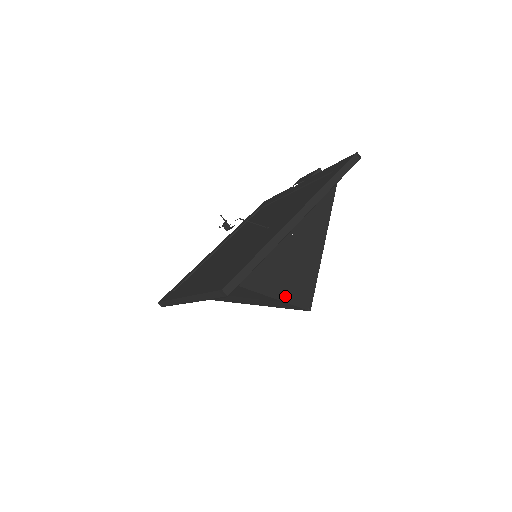
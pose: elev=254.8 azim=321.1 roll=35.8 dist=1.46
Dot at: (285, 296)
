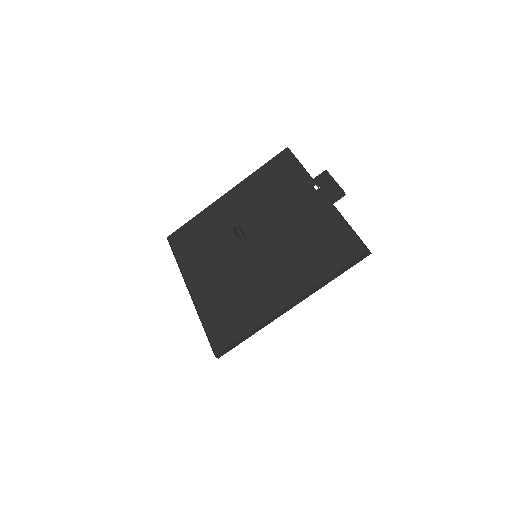
Dot at: occluded
